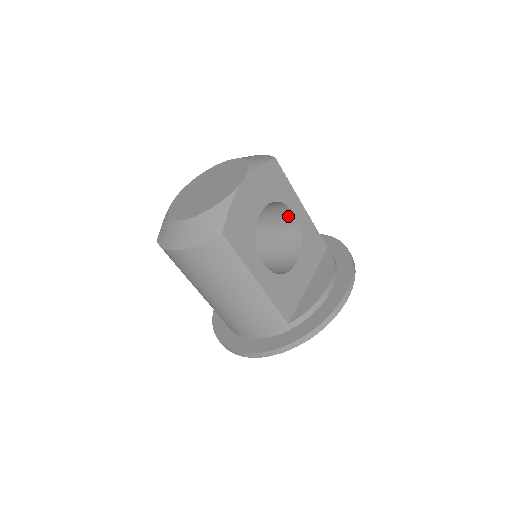
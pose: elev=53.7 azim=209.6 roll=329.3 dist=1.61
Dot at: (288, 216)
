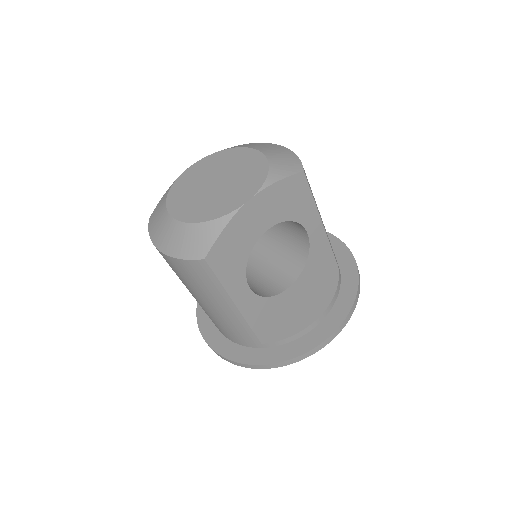
Dot at: (301, 231)
